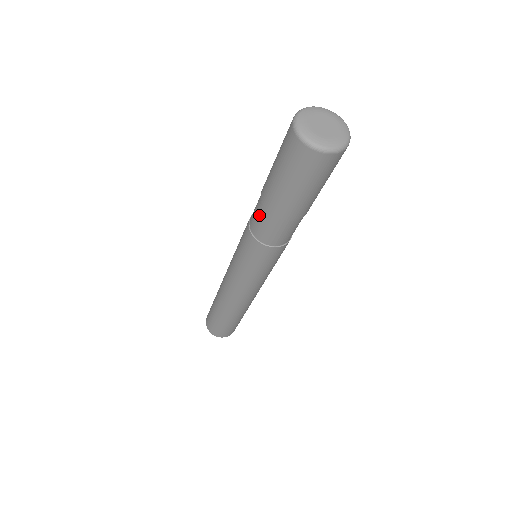
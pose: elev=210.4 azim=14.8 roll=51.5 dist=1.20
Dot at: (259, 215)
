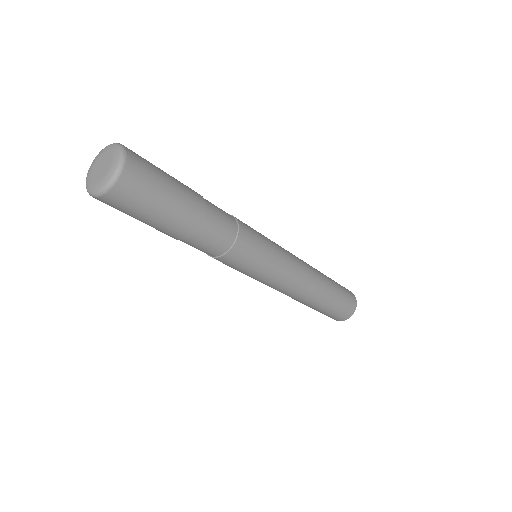
Dot at: occluded
